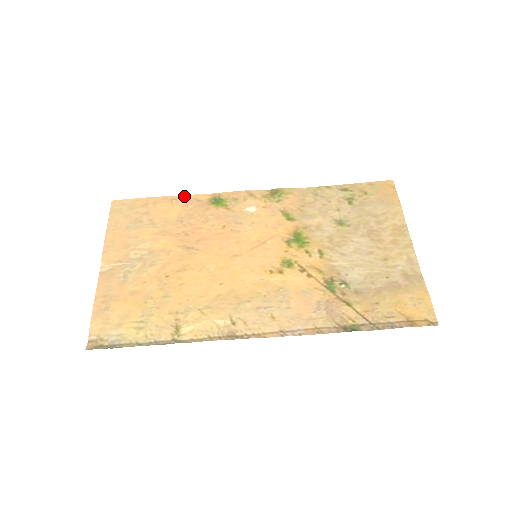
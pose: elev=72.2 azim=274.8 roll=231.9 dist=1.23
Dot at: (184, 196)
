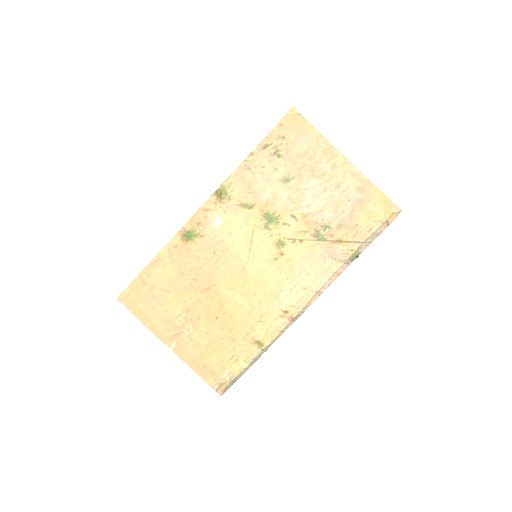
Dot at: (161, 252)
